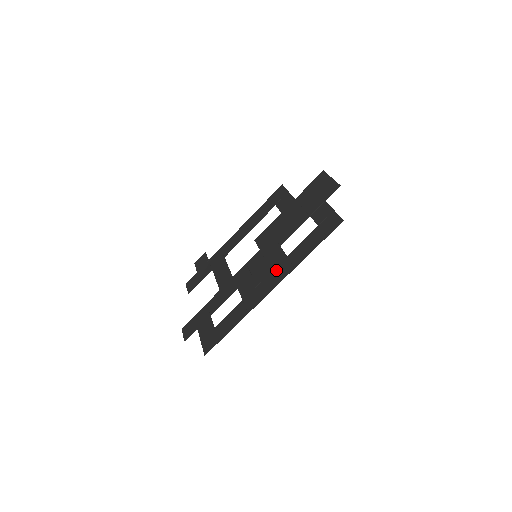
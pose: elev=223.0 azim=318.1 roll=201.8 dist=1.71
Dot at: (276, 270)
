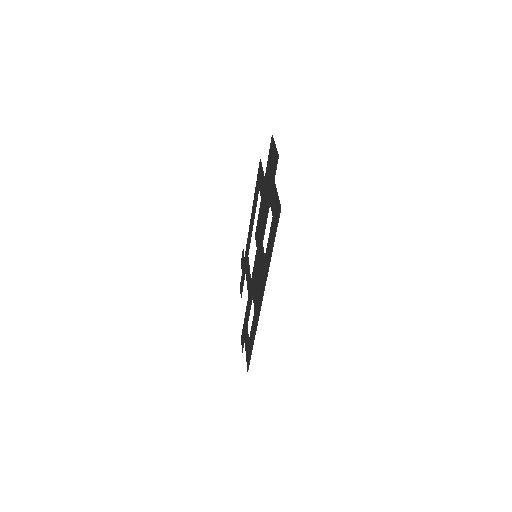
Dot at: (262, 276)
